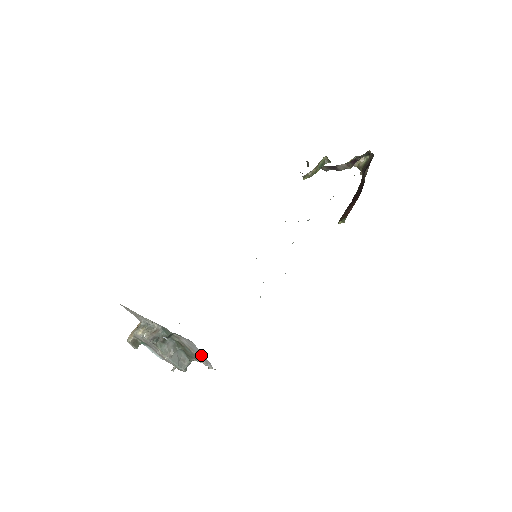
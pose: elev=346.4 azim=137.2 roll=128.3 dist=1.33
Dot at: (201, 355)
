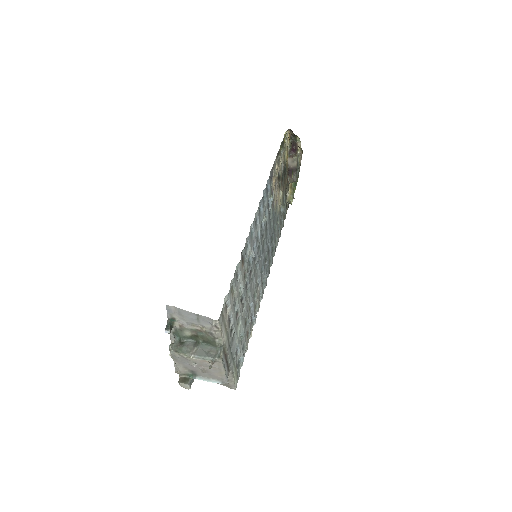
Dot at: (196, 317)
